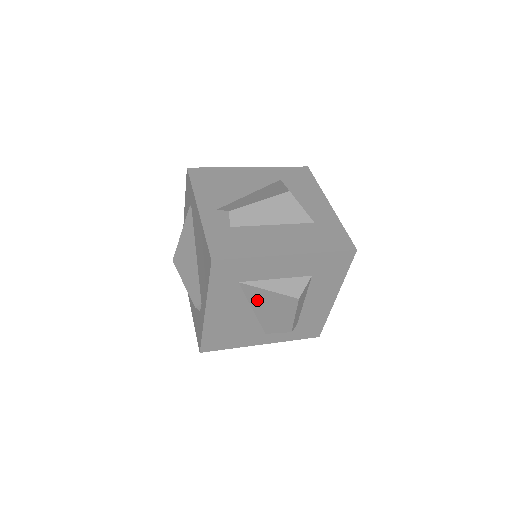
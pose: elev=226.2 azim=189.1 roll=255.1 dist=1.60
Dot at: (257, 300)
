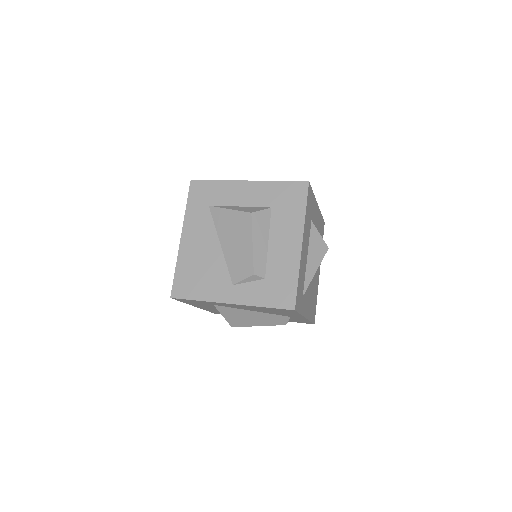
Dot at: (222, 227)
